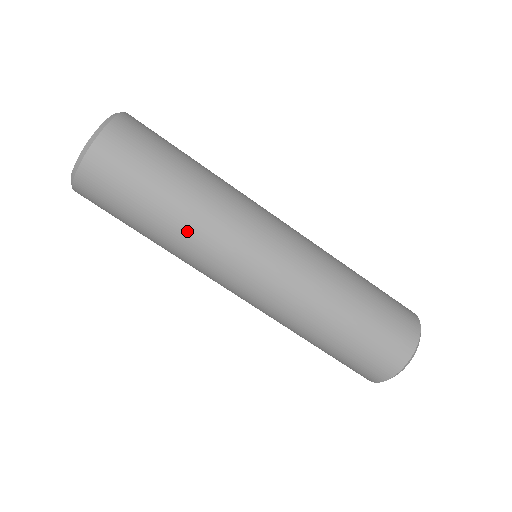
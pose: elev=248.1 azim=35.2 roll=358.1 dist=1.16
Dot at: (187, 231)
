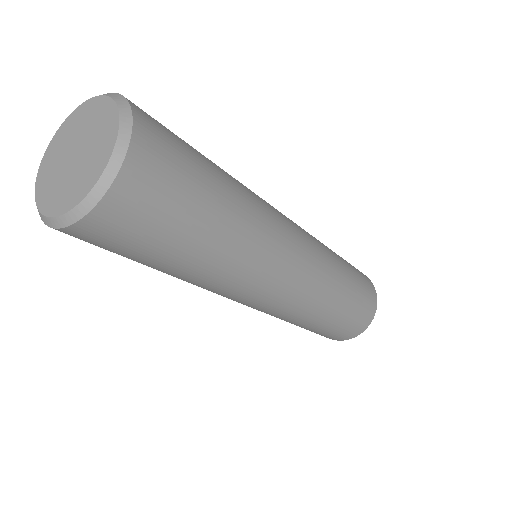
Dot at: (248, 205)
